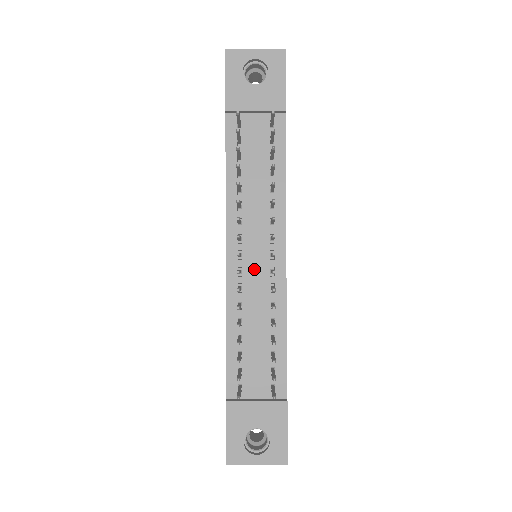
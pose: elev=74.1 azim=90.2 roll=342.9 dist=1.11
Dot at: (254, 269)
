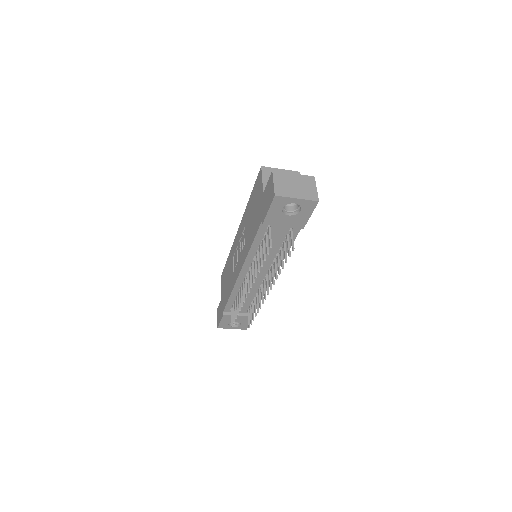
Dot at: occluded
